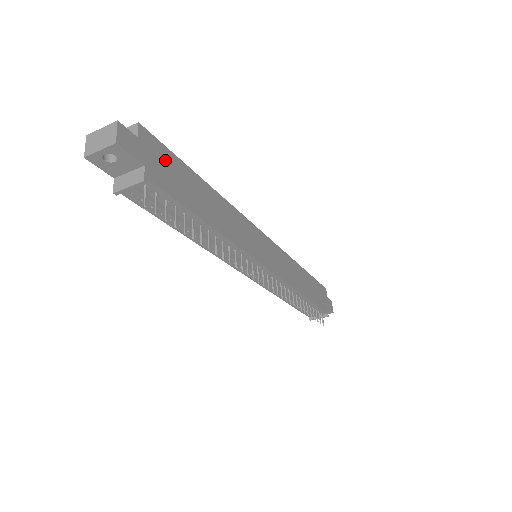
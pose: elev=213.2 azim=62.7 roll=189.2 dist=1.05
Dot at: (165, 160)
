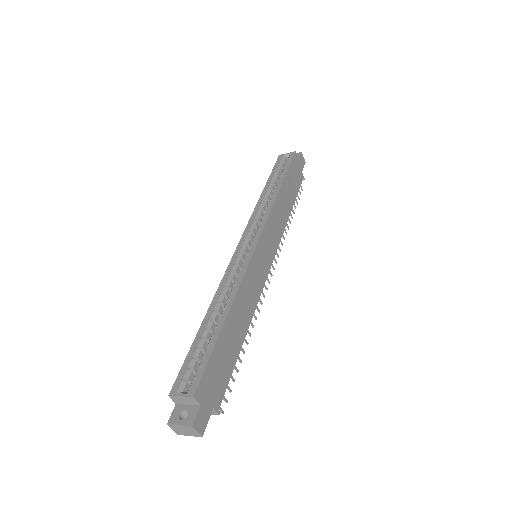
Dot at: (212, 375)
